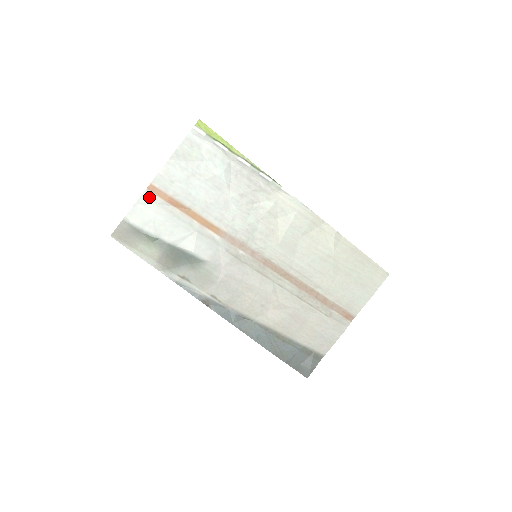
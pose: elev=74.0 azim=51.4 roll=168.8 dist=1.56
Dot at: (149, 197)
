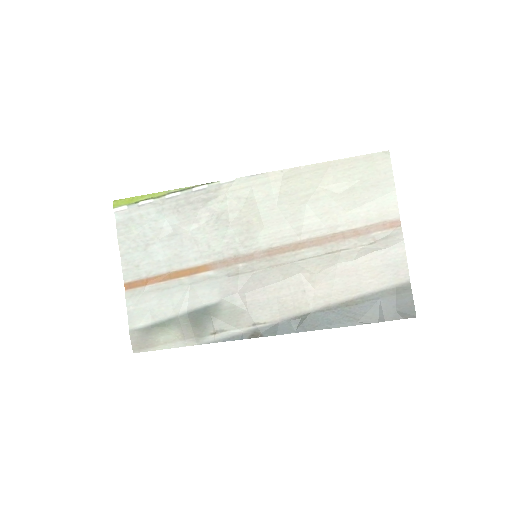
Dot at: (132, 295)
